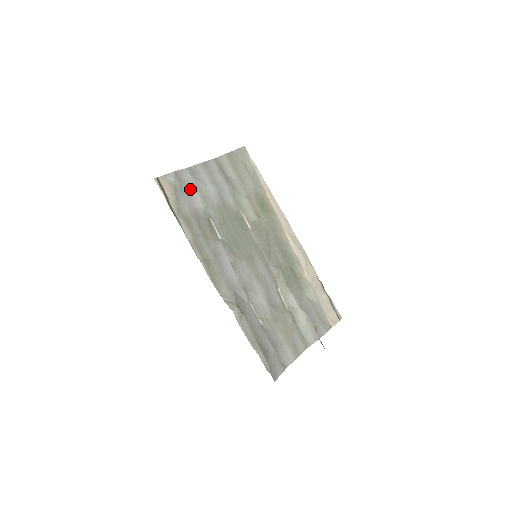
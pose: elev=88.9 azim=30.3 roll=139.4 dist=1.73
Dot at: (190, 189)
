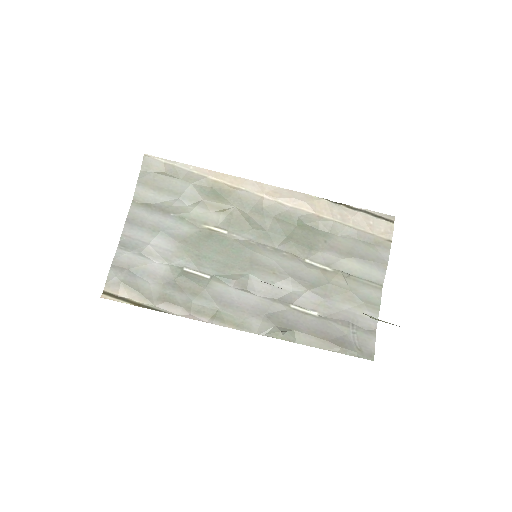
Dot at: (139, 265)
